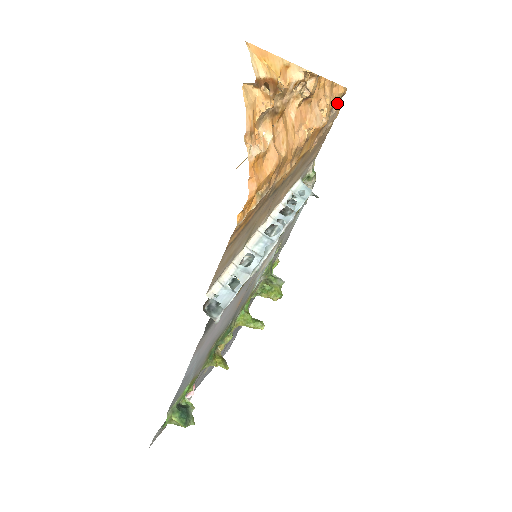
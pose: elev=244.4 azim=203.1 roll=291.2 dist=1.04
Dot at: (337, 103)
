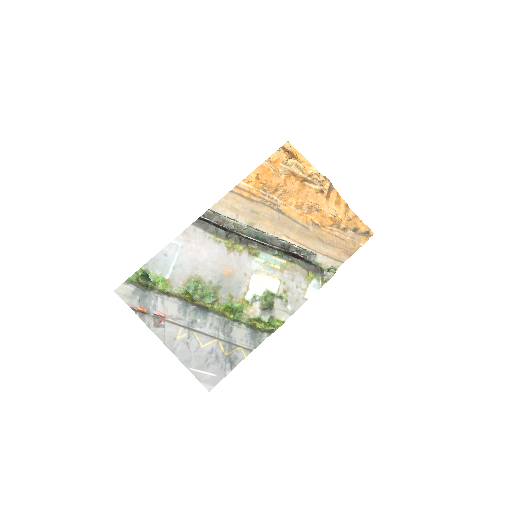
Dot at: (363, 236)
